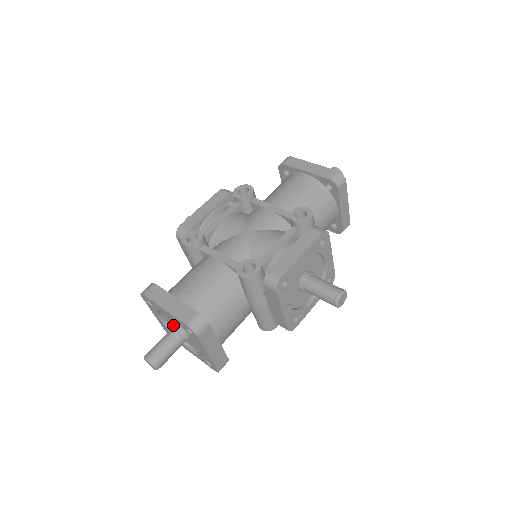
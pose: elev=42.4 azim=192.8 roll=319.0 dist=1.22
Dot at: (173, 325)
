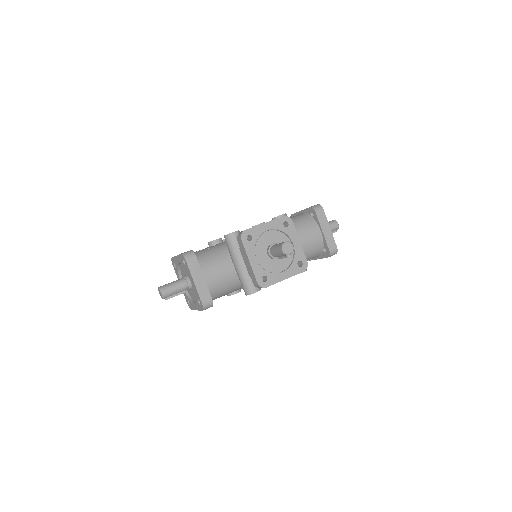
Dot at: (183, 276)
